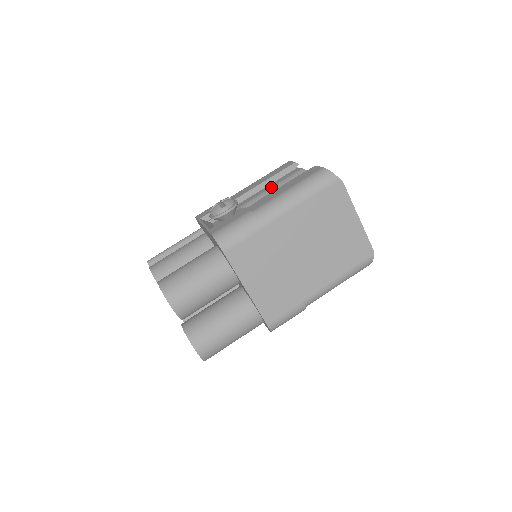
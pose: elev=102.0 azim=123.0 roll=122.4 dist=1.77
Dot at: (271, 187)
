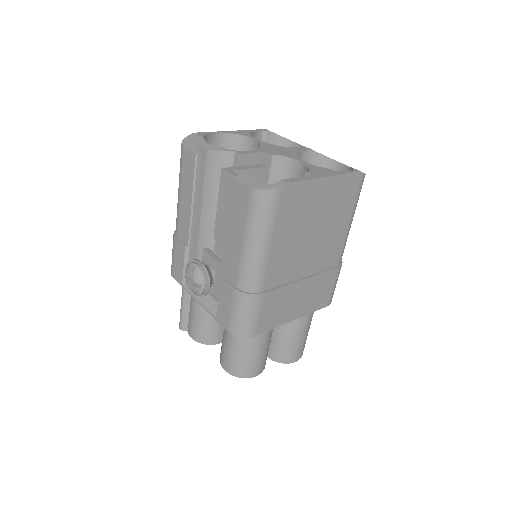
Dot at: (202, 198)
